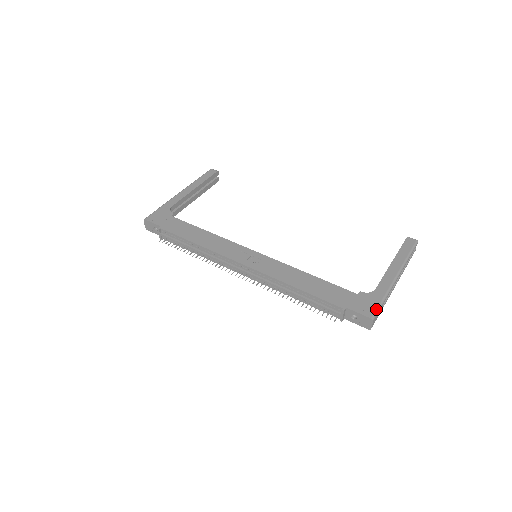
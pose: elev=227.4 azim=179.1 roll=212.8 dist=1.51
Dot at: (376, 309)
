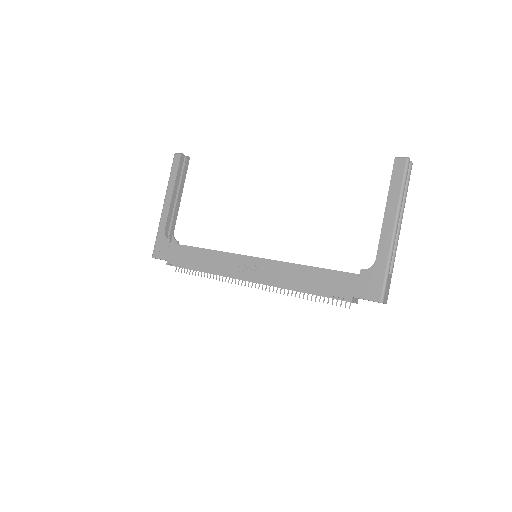
Dot at: (382, 288)
